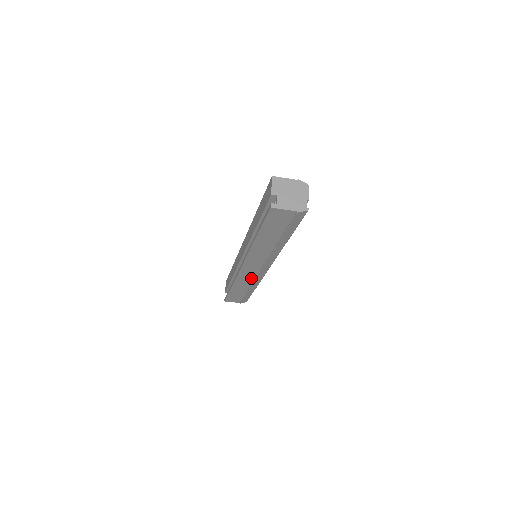
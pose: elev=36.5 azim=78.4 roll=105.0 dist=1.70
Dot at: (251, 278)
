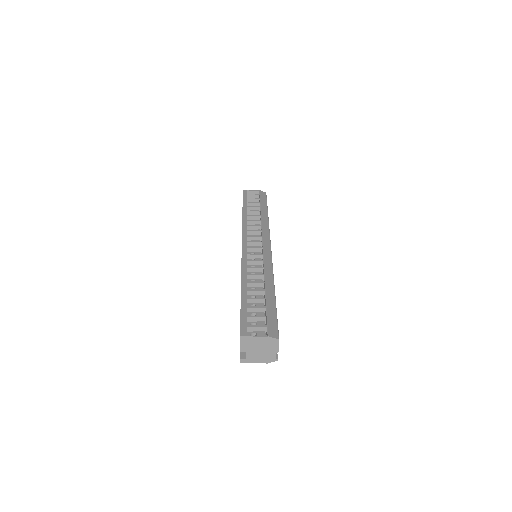
Dot at: occluded
